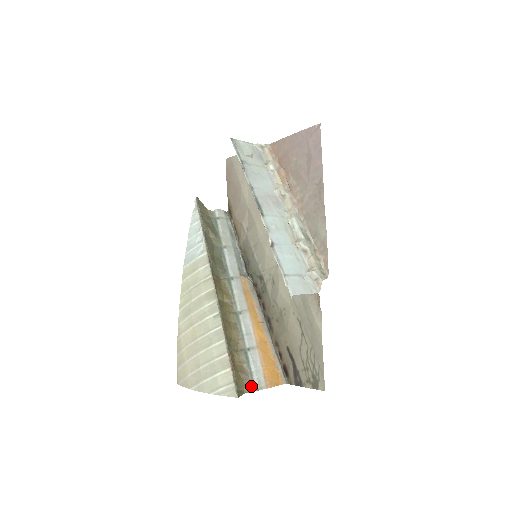
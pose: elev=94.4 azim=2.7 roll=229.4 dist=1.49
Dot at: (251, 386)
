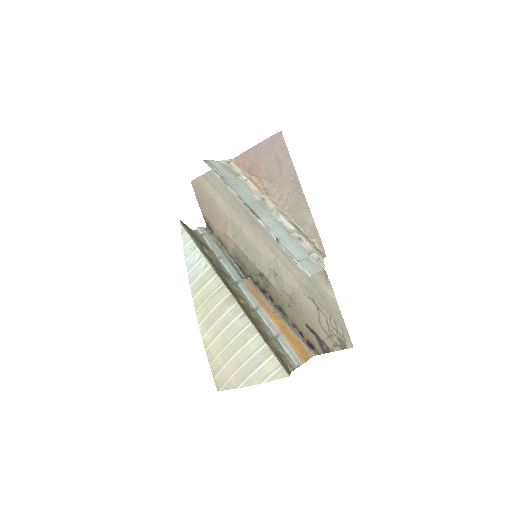
Dot at: (292, 365)
